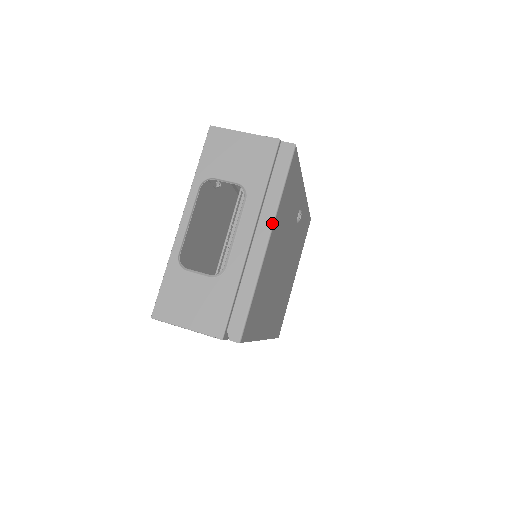
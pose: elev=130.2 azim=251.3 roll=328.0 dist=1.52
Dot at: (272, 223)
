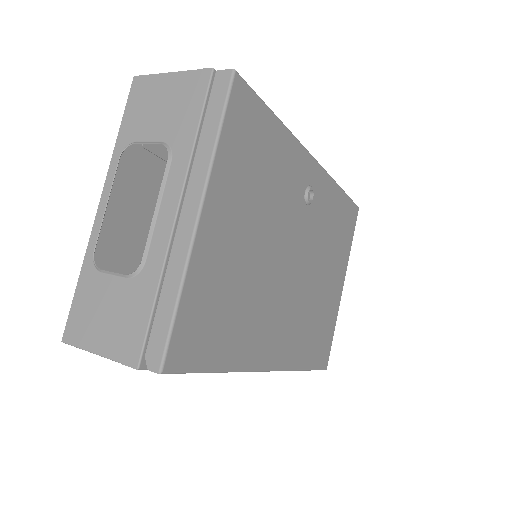
Dot at: (203, 188)
